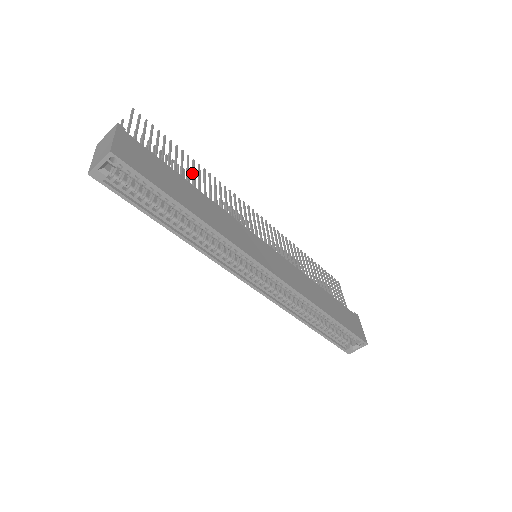
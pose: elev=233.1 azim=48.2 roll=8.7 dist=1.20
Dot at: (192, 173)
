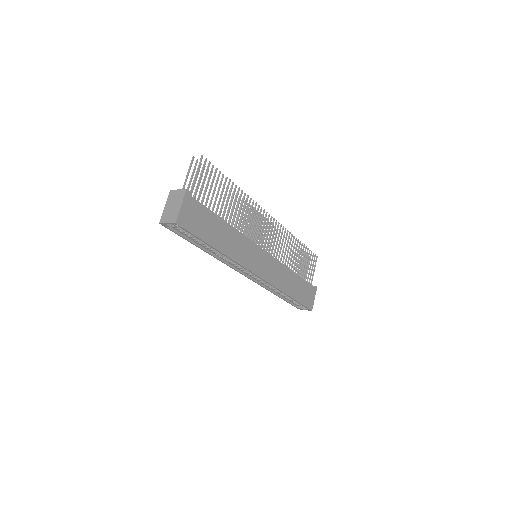
Dot at: (231, 201)
